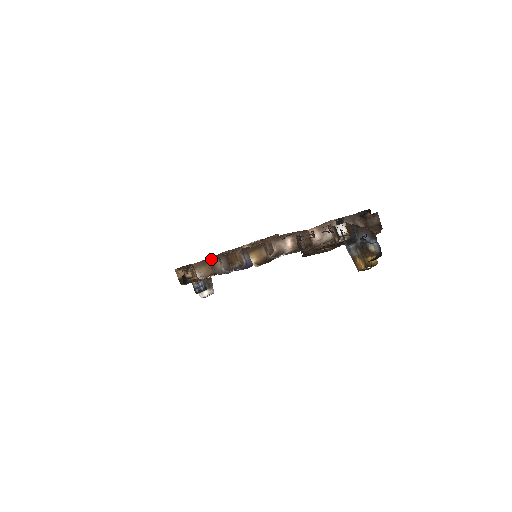
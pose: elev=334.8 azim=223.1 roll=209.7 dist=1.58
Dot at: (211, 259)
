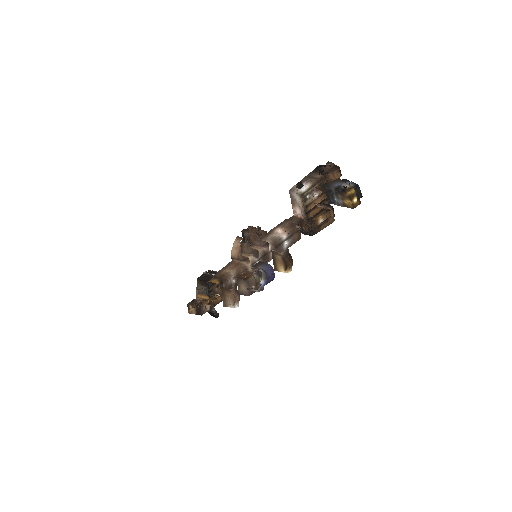
Dot at: (238, 293)
